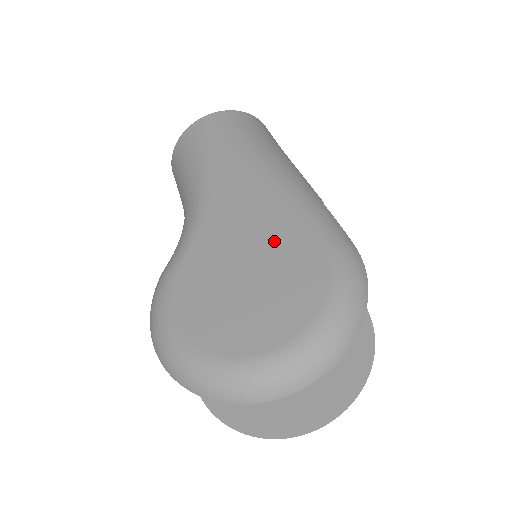
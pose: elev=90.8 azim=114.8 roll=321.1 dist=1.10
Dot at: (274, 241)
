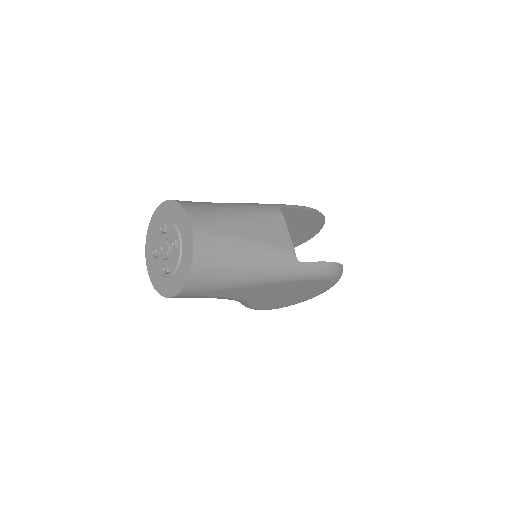
Dot at: (297, 288)
